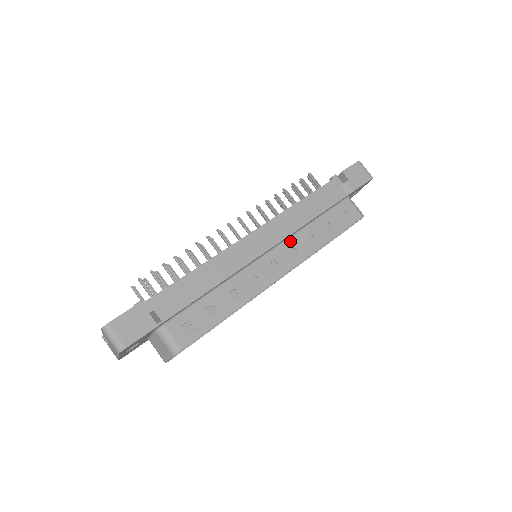
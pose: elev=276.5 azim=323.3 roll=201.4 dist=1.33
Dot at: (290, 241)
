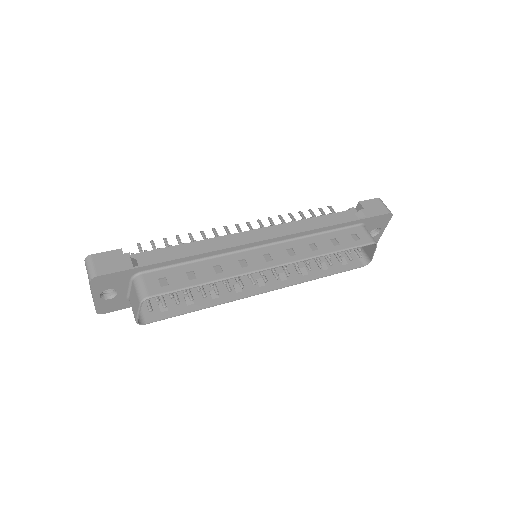
Dot at: (290, 243)
